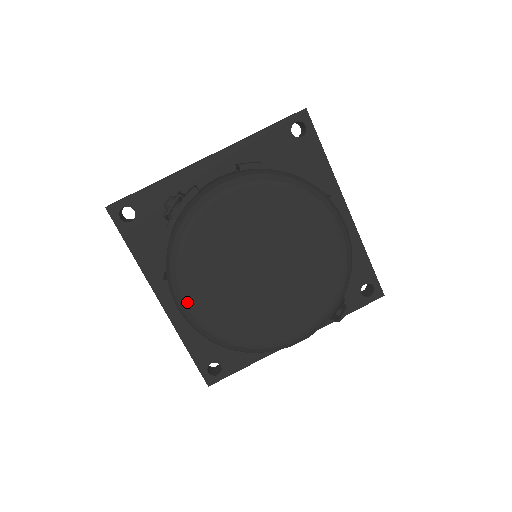
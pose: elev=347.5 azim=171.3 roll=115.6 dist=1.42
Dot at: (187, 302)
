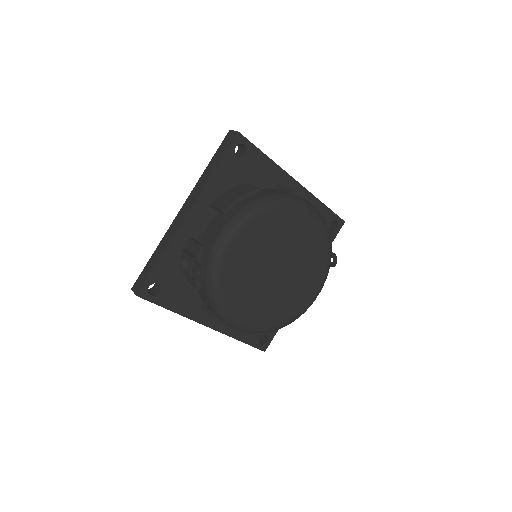
Dot at: (242, 324)
